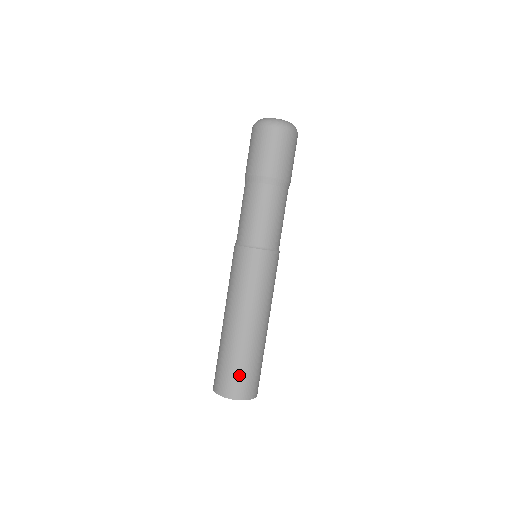
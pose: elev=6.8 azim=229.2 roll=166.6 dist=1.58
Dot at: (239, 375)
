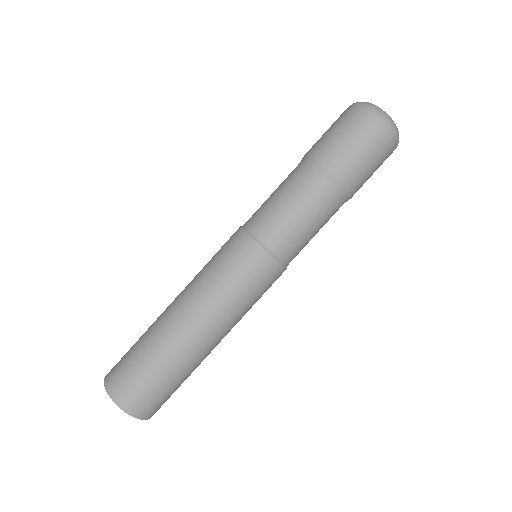
Dot at: (152, 388)
